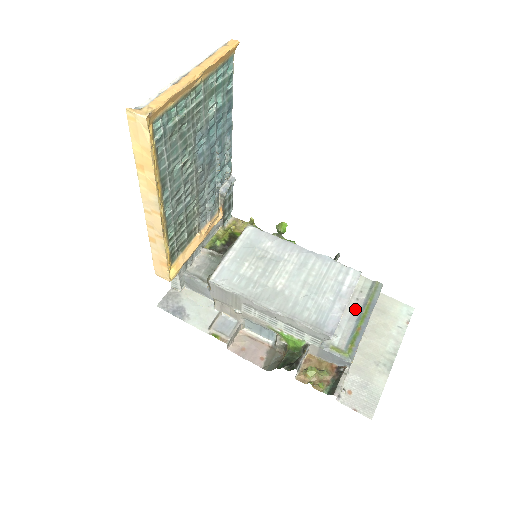
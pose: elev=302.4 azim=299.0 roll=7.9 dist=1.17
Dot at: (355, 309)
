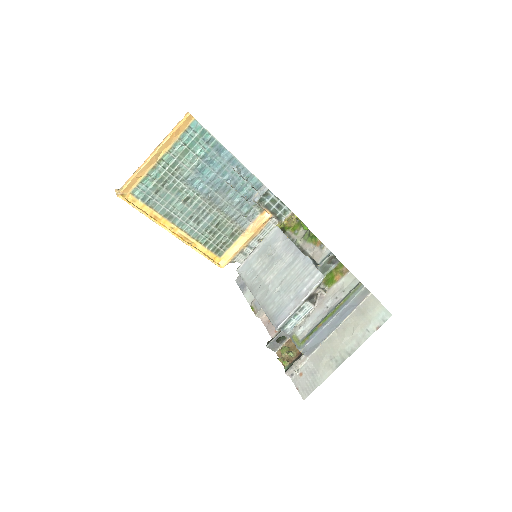
Dot at: (330, 307)
